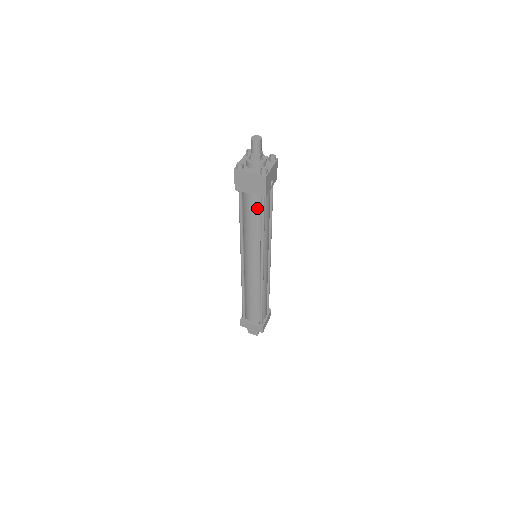
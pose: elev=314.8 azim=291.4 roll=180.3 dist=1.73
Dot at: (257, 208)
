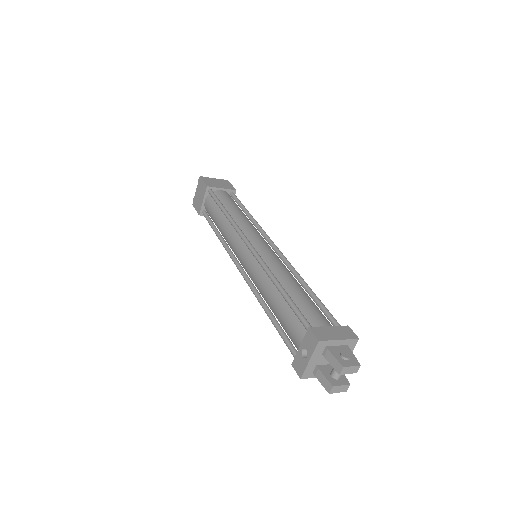
Dot at: (233, 200)
